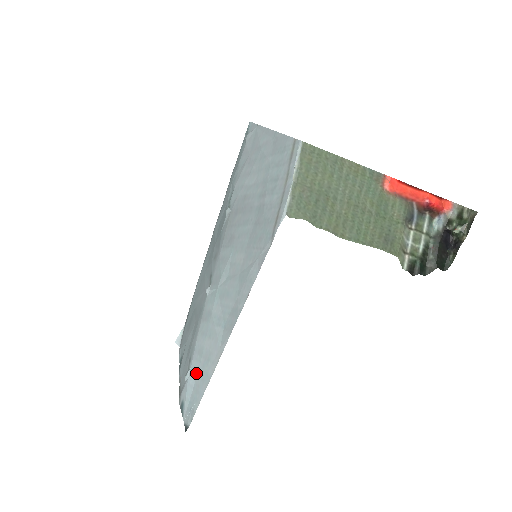
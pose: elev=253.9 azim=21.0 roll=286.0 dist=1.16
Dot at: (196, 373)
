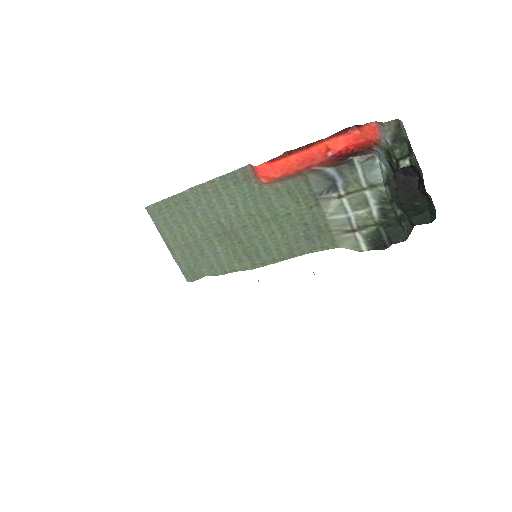
Dot at: occluded
